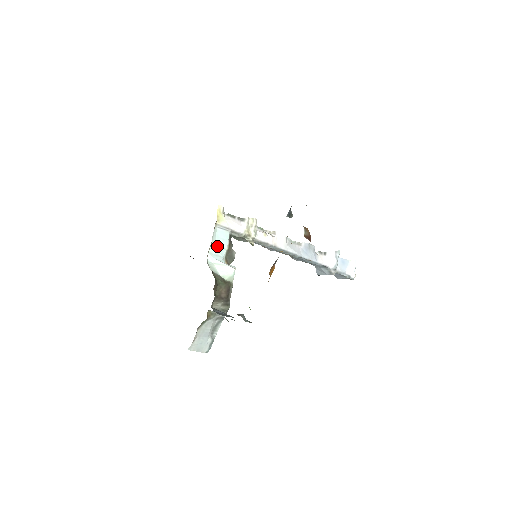
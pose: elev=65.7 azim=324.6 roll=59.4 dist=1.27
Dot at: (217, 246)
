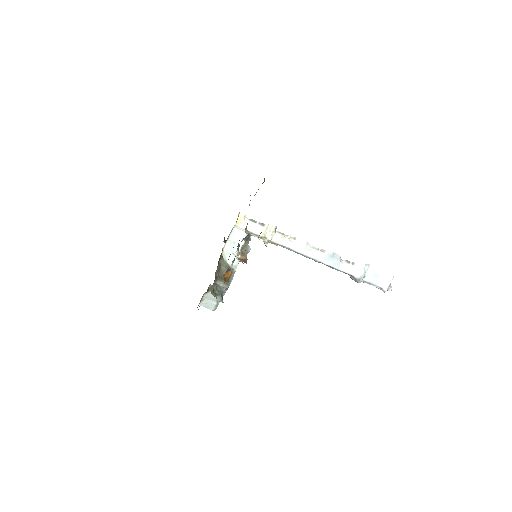
Dot at: (234, 241)
